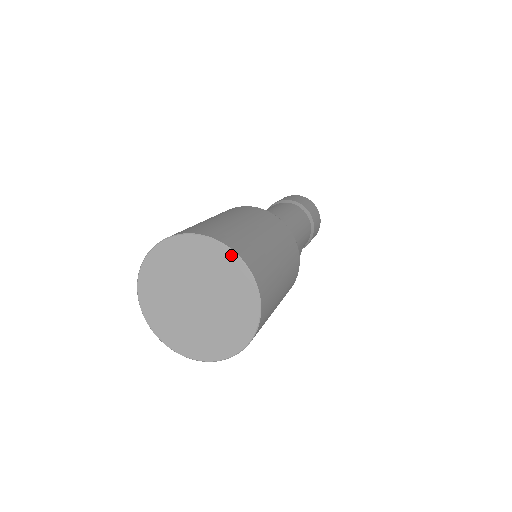
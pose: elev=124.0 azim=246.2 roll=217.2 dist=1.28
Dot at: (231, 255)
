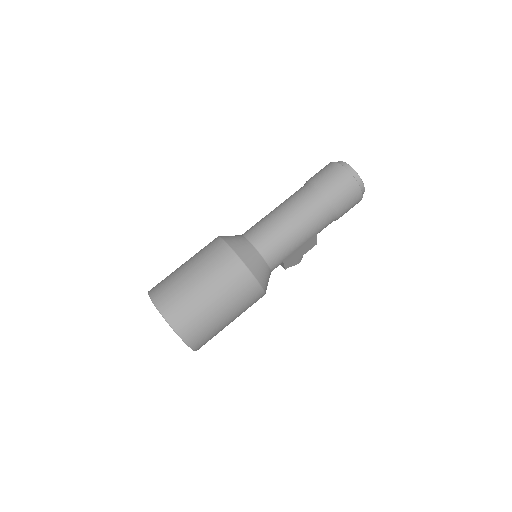
Dot at: occluded
